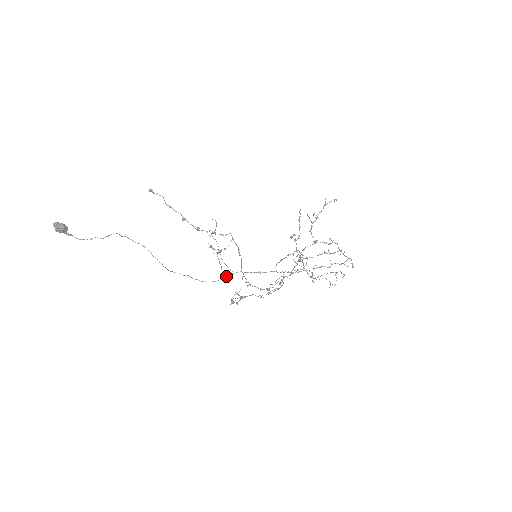
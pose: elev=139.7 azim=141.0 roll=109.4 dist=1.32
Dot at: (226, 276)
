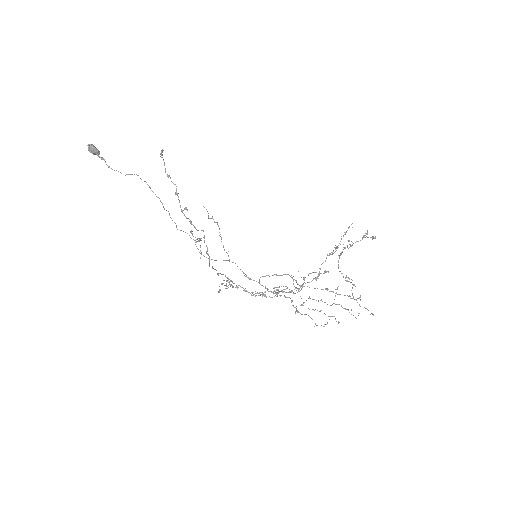
Dot at: (223, 260)
